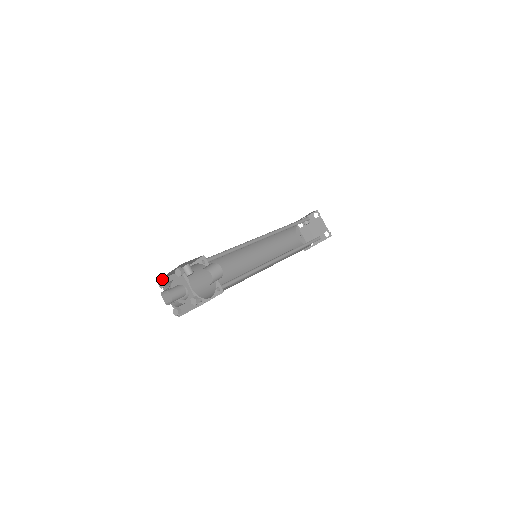
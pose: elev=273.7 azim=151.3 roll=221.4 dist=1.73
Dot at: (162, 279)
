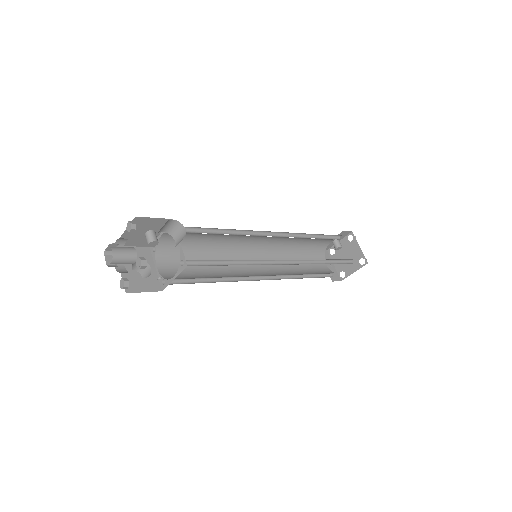
Dot at: occluded
